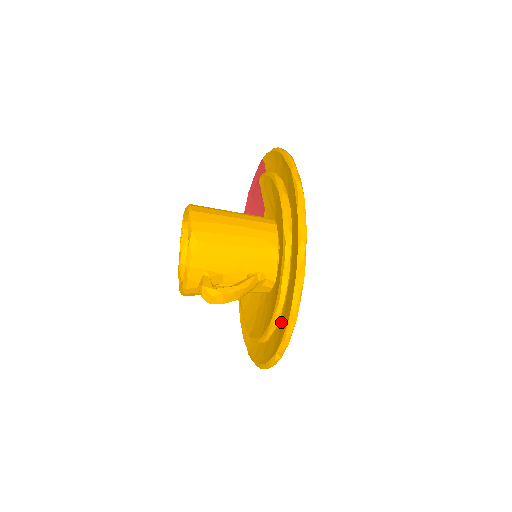
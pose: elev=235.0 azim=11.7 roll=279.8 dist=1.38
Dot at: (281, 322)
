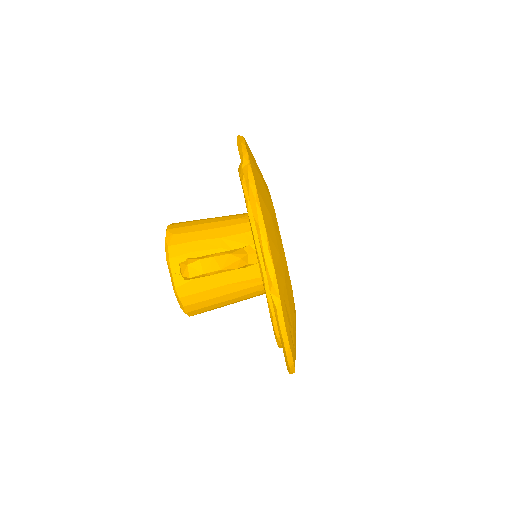
Dot at: occluded
